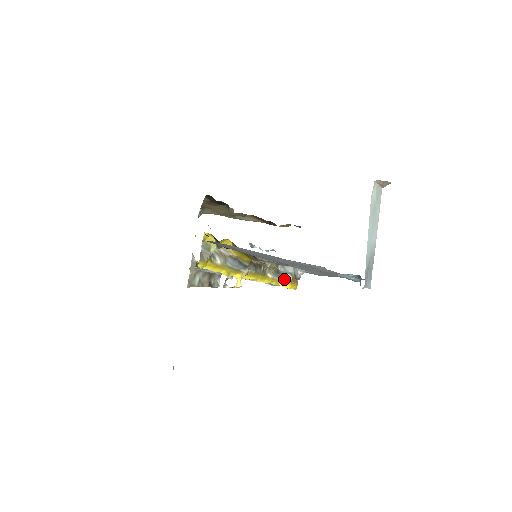
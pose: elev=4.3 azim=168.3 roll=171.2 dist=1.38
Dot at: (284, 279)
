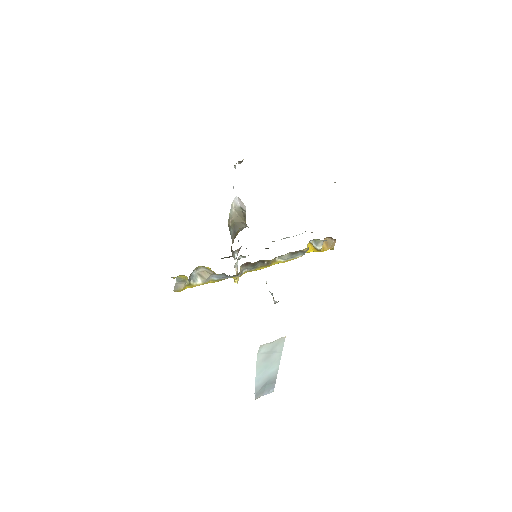
Dot at: (312, 248)
